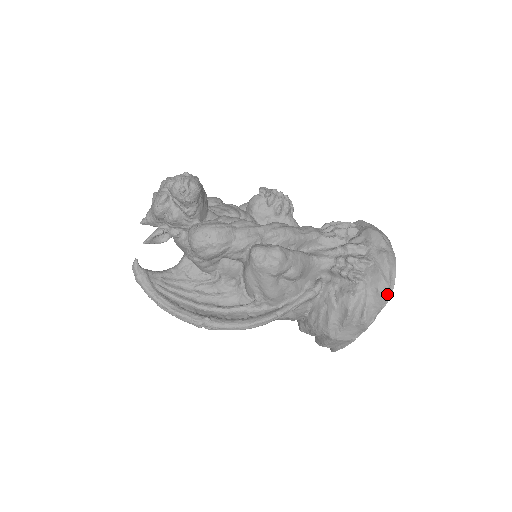
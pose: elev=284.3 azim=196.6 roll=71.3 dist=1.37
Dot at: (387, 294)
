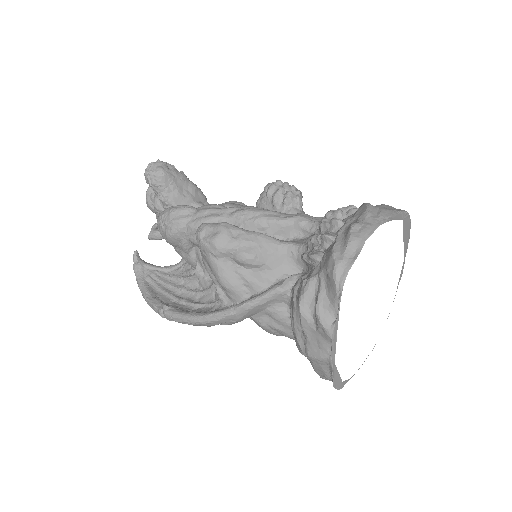
Dot at: (337, 276)
